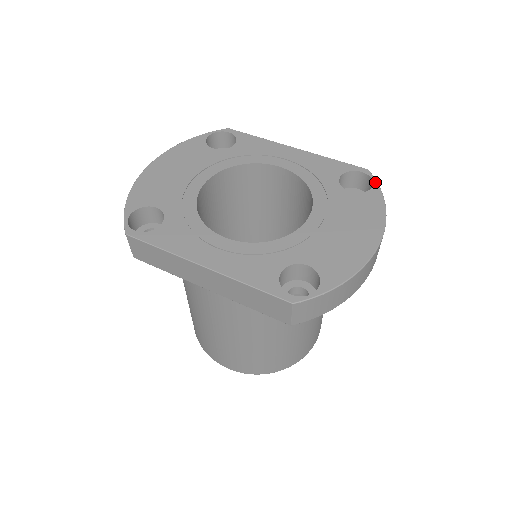
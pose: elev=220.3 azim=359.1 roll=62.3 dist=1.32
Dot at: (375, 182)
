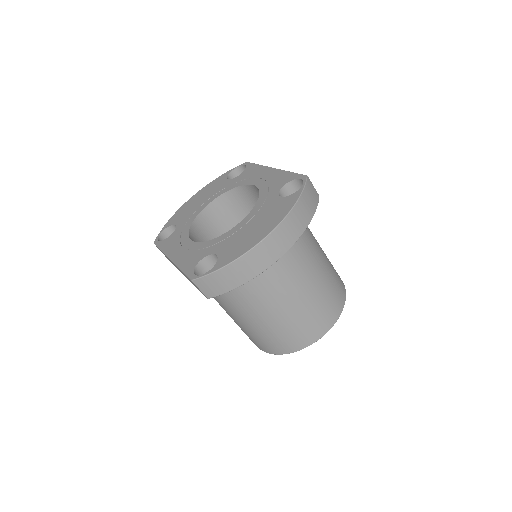
Dot at: (303, 185)
